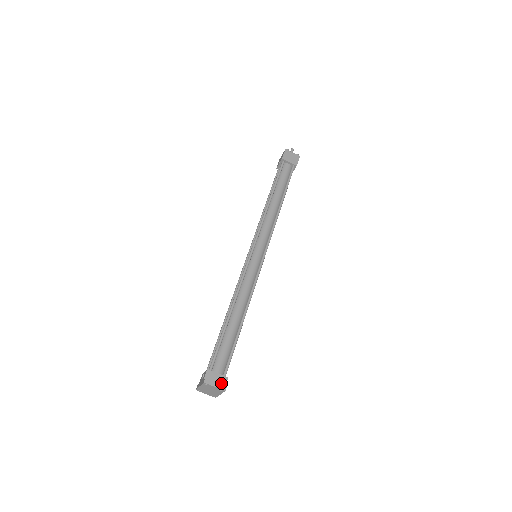
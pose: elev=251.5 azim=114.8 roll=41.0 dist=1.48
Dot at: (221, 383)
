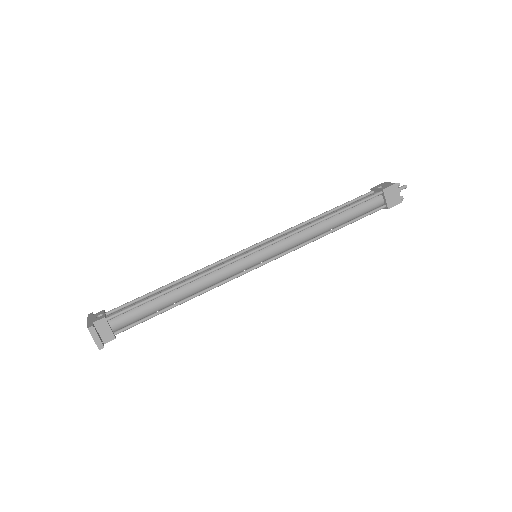
Dot at: (105, 338)
